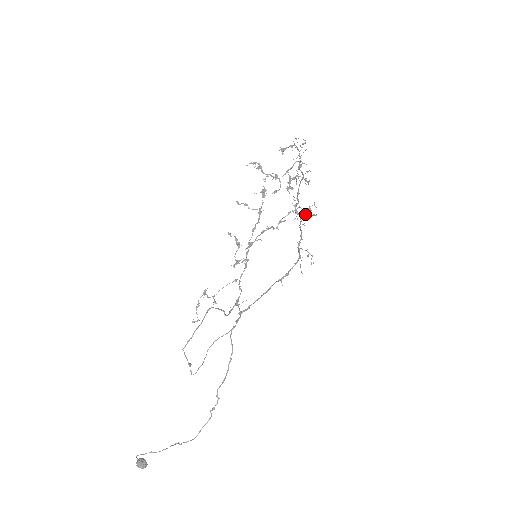
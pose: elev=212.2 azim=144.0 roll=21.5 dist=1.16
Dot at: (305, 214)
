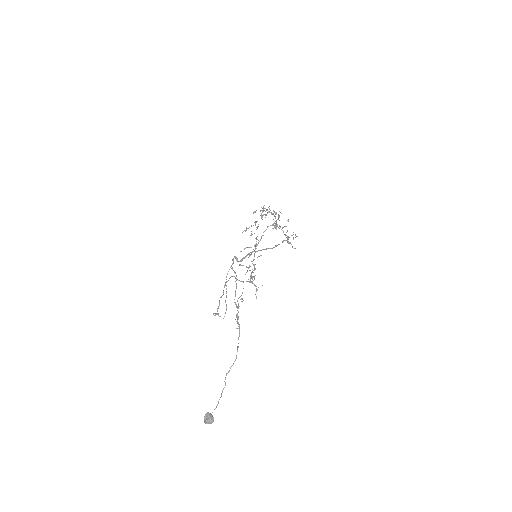
Dot at: occluded
